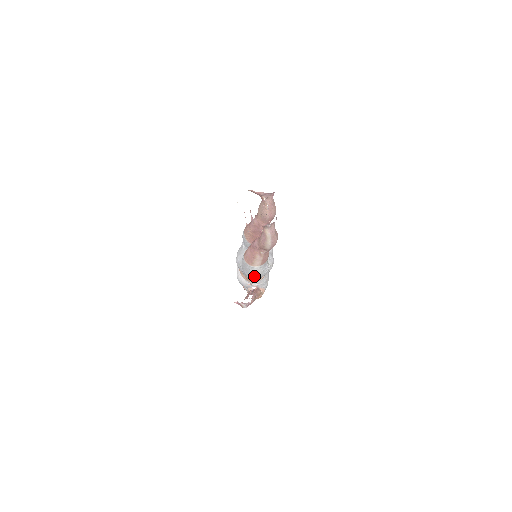
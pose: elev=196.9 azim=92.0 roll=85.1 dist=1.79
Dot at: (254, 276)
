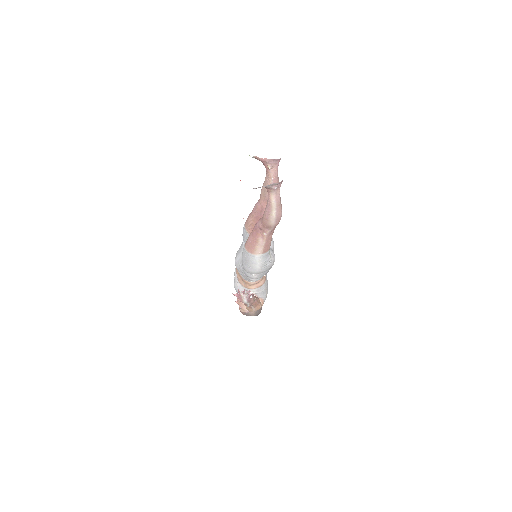
Dot at: (255, 270)
